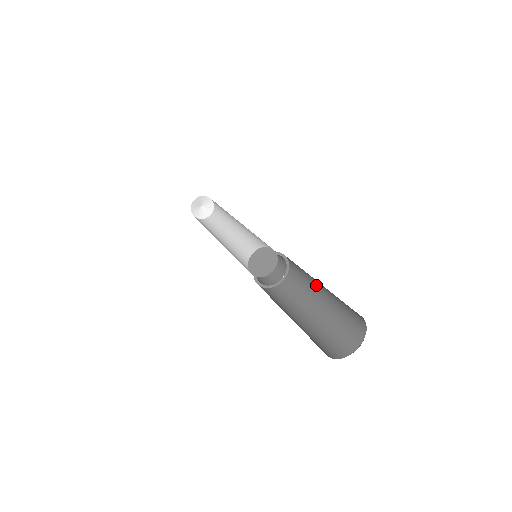
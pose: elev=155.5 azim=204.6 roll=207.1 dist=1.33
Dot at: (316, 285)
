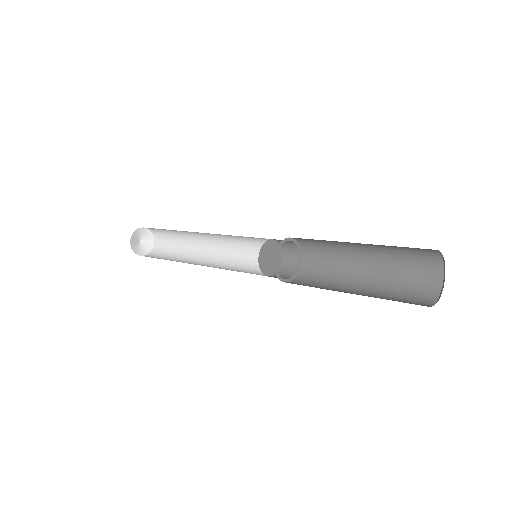
Dot at: (345, 243)
